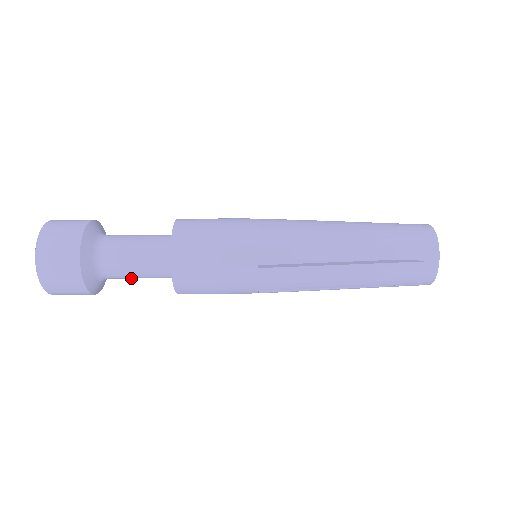
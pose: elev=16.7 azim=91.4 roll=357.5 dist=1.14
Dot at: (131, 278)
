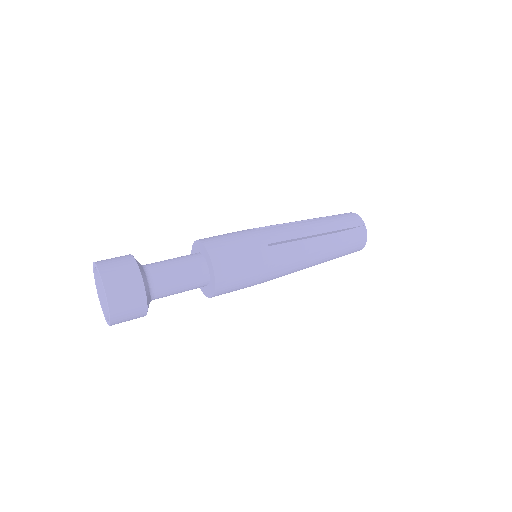
Dot at: occluded
